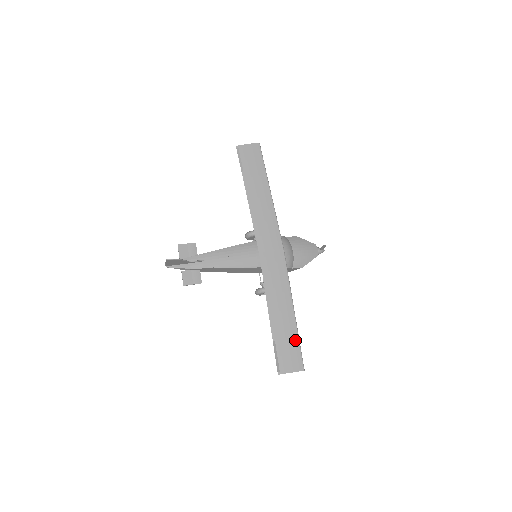
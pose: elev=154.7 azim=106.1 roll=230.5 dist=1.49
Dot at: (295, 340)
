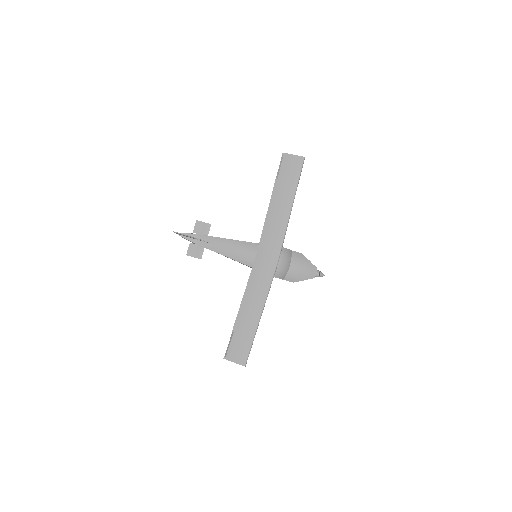
Dot at: (249, 339)
